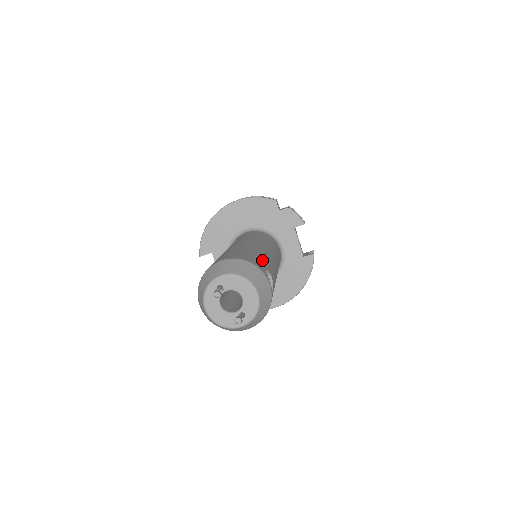
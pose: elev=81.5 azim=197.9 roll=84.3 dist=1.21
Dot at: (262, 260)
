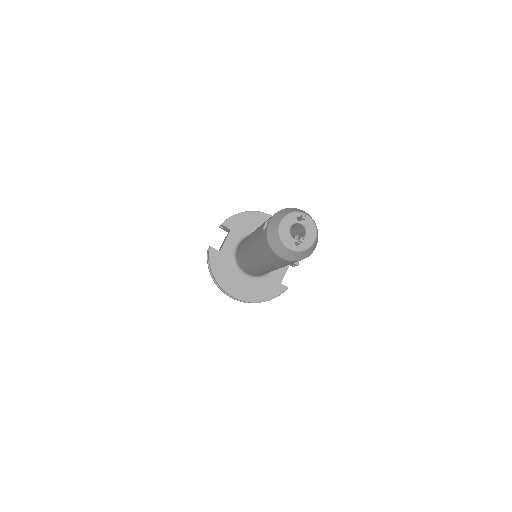
Dot at: occluded
